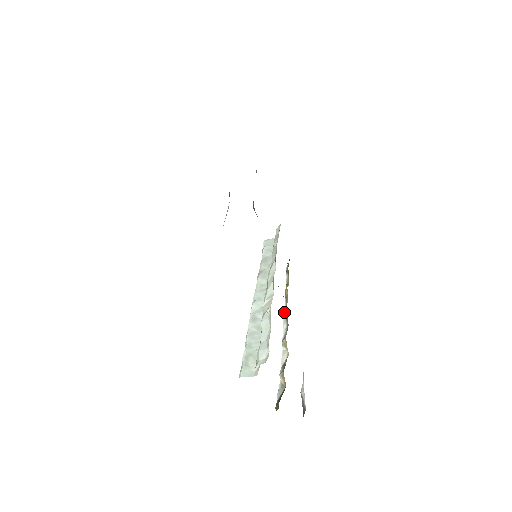
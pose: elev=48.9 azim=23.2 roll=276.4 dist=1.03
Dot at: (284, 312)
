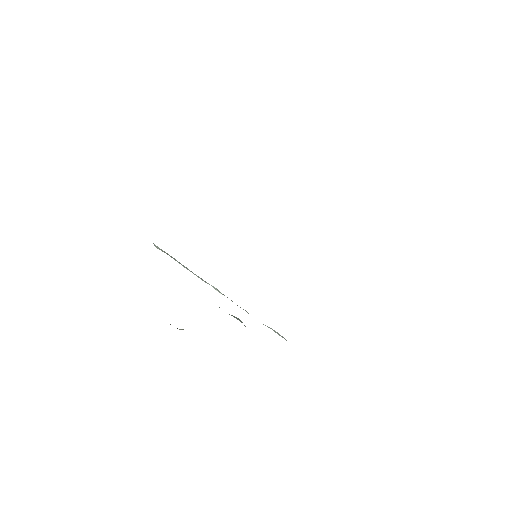
Dot at: occluded
